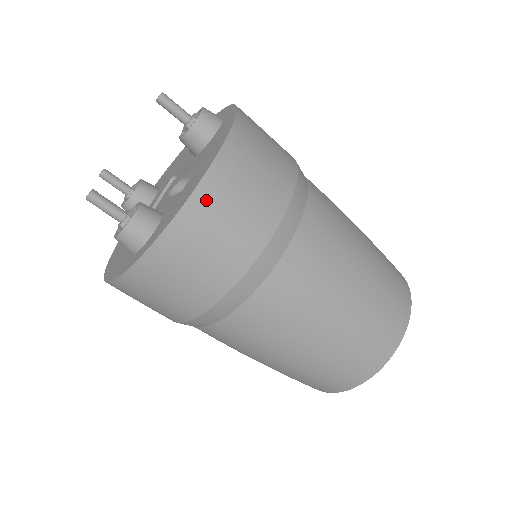
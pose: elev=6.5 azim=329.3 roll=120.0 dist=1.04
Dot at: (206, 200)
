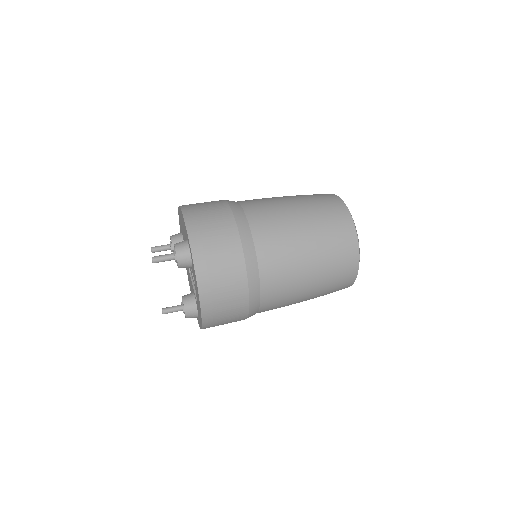
Dot at: (209, 321)
